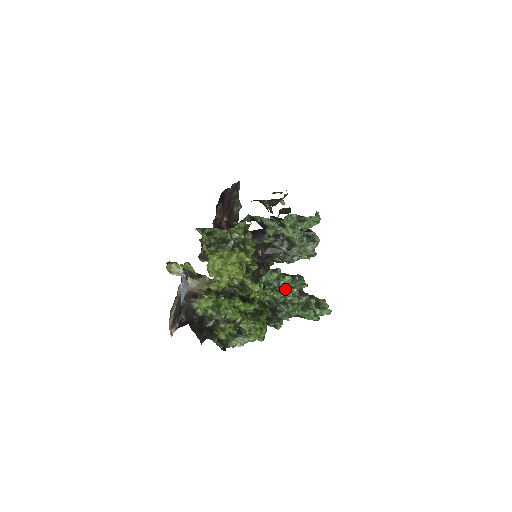
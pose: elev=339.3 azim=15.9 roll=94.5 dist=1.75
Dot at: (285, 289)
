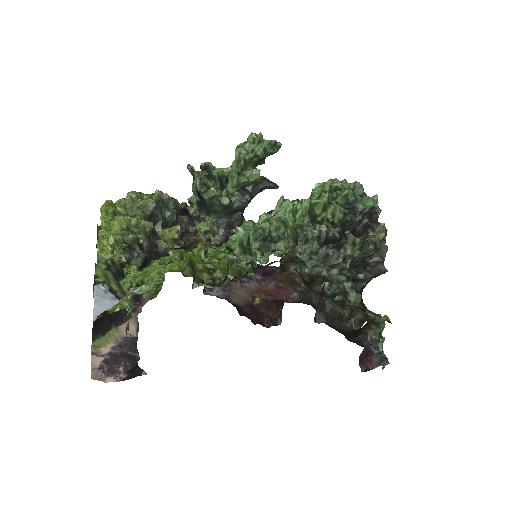
Dot at: occluded
